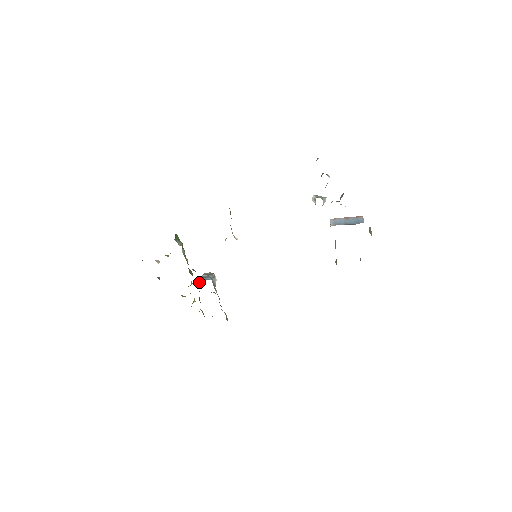
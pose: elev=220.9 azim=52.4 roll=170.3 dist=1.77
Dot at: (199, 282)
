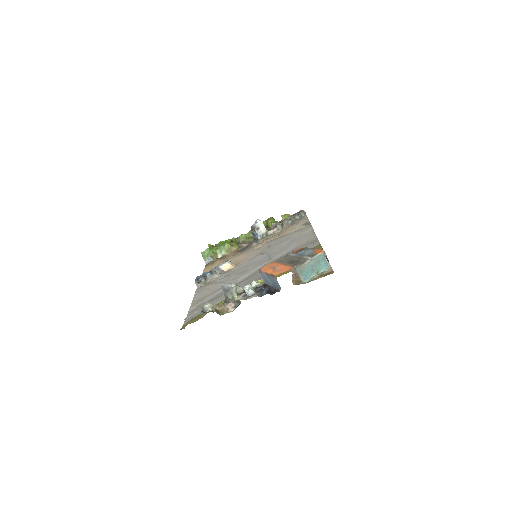
Dot at: occluded
